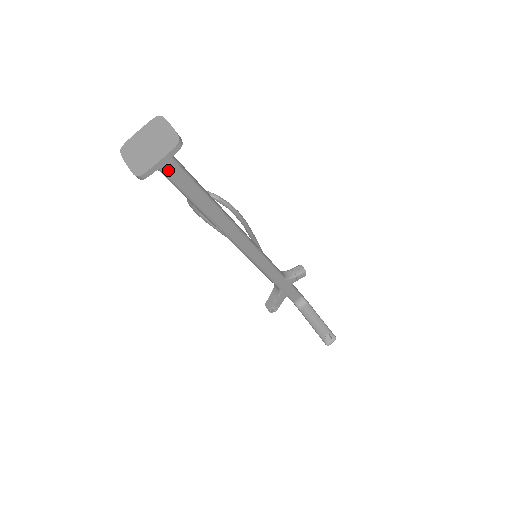
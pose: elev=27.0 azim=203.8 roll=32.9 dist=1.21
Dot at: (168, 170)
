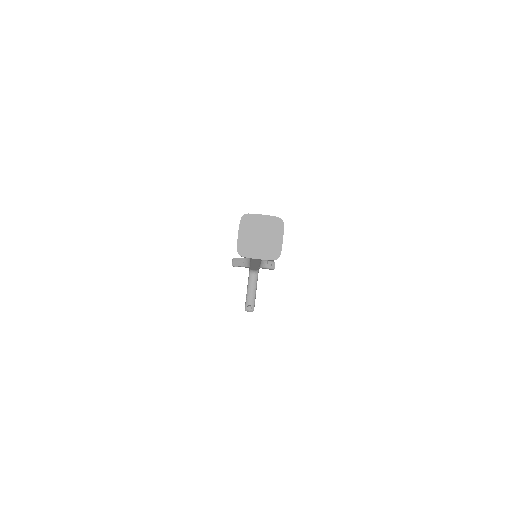
Dot at: occluded
